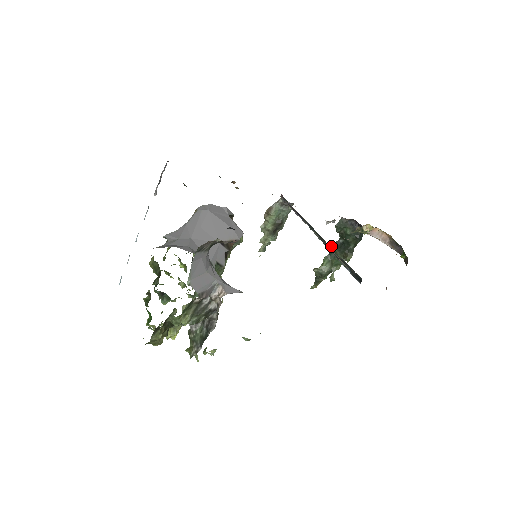
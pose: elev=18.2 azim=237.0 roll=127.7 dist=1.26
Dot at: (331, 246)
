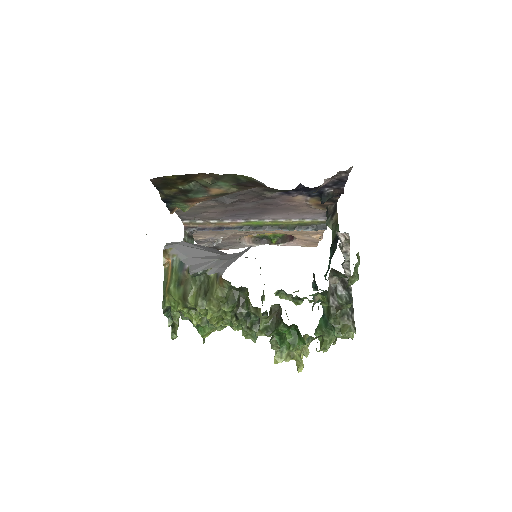
Dot at: occluded
